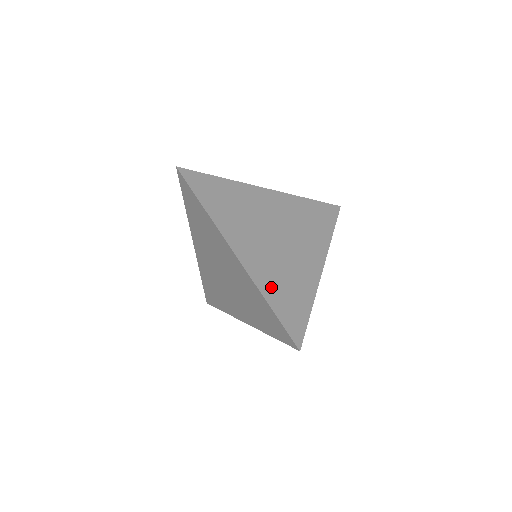
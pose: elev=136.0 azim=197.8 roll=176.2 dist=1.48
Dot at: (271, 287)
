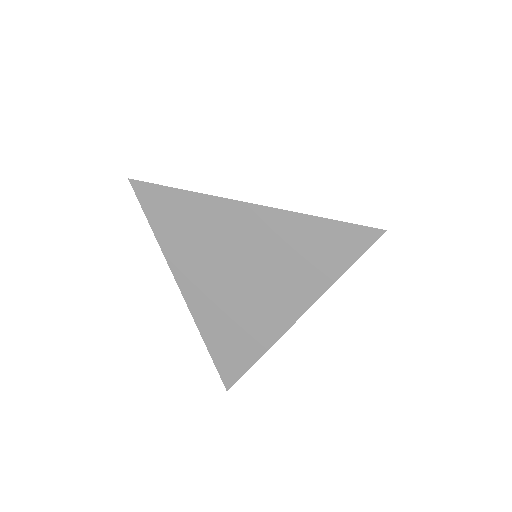
Dot at: occluded
